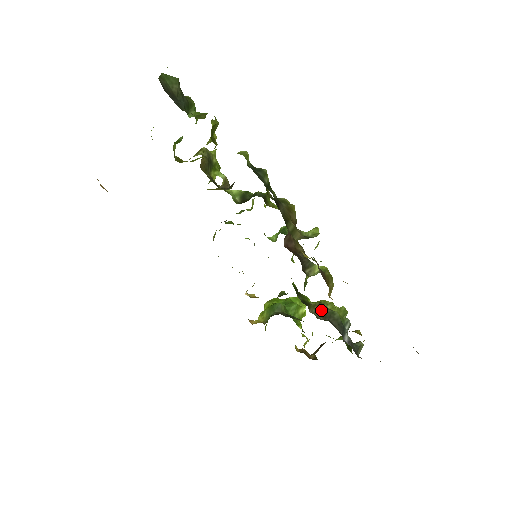
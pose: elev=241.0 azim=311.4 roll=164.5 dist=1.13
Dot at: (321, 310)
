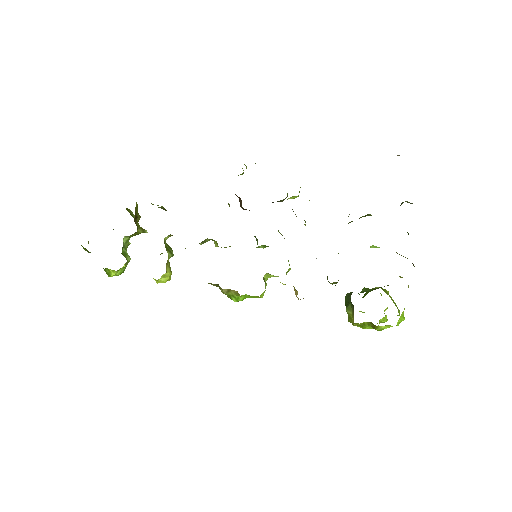
Dot at: occluded
